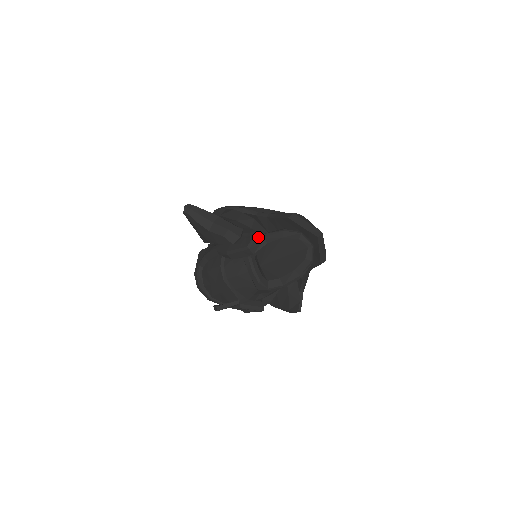
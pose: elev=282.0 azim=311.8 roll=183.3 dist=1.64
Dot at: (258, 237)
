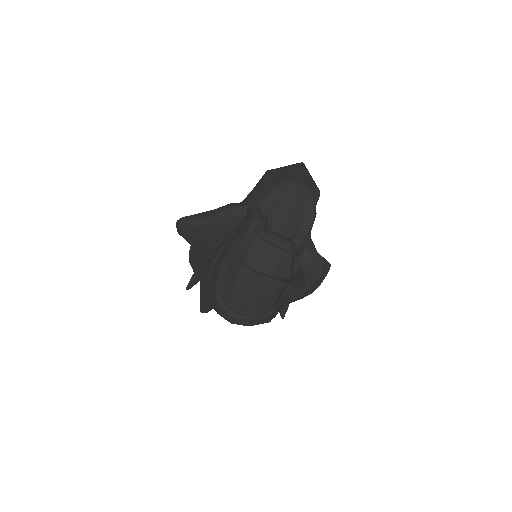
Dot at: (256, 209)
